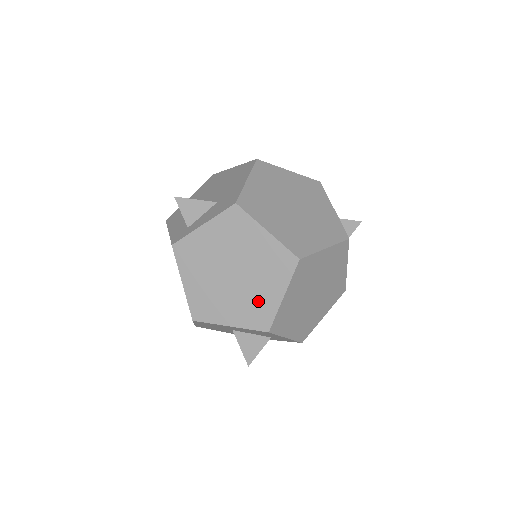
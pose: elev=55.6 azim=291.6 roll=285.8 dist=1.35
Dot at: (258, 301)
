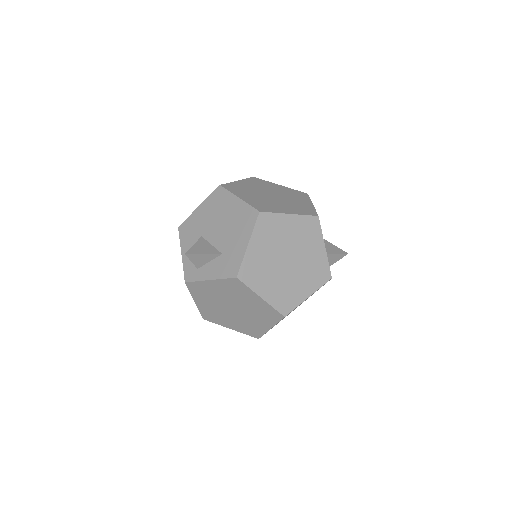
Dot at: (252, 325)
